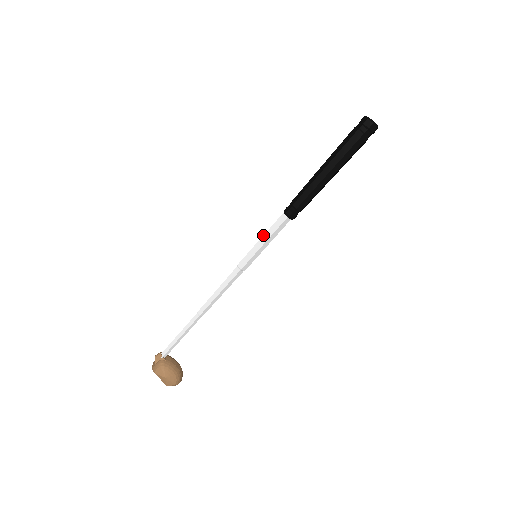
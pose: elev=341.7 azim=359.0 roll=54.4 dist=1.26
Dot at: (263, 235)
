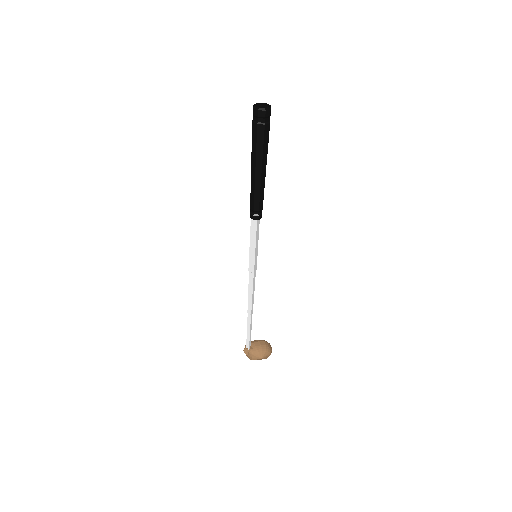
Dot at: occluded
